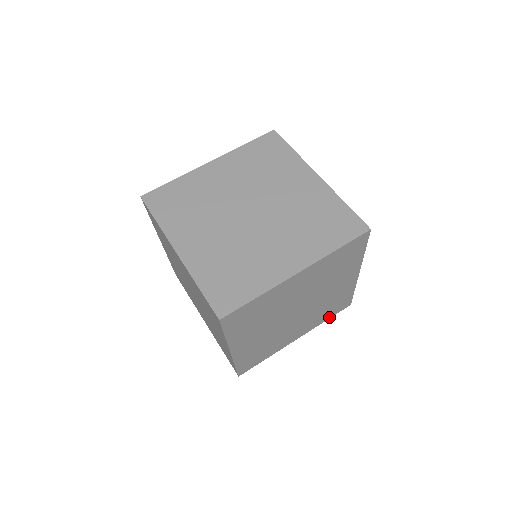
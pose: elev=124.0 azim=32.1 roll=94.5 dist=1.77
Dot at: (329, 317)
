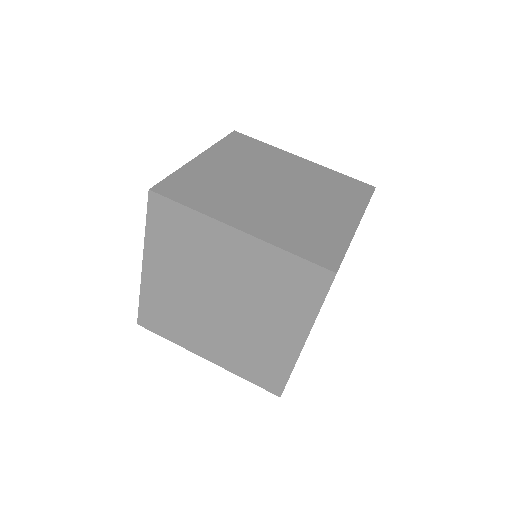
Dot at: occluded
